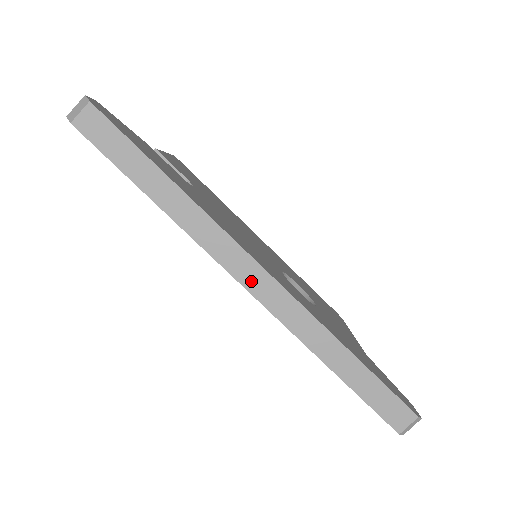
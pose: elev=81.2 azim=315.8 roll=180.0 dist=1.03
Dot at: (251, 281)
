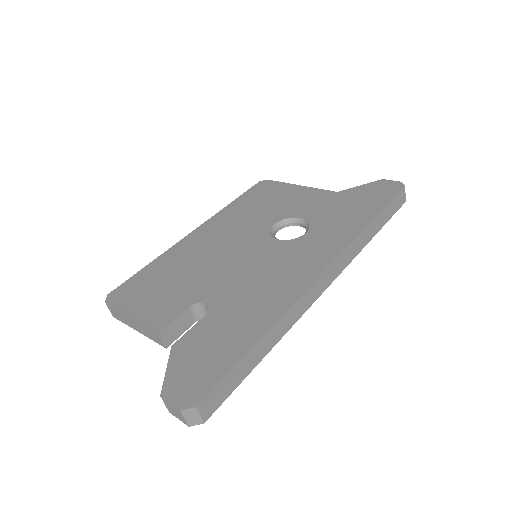
Dot at: (326, 283)
